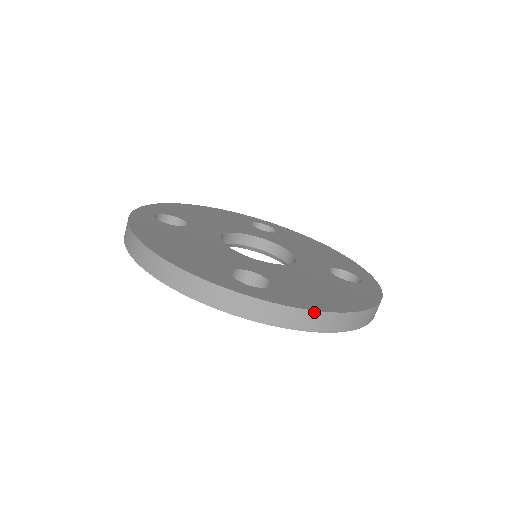
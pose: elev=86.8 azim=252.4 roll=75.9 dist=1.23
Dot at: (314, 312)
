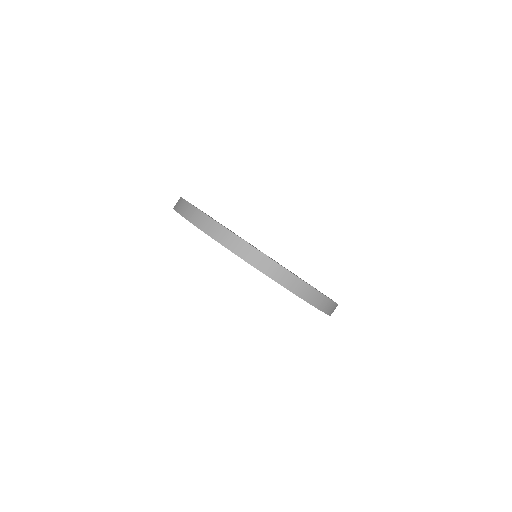
Dot at: (324, 296)
